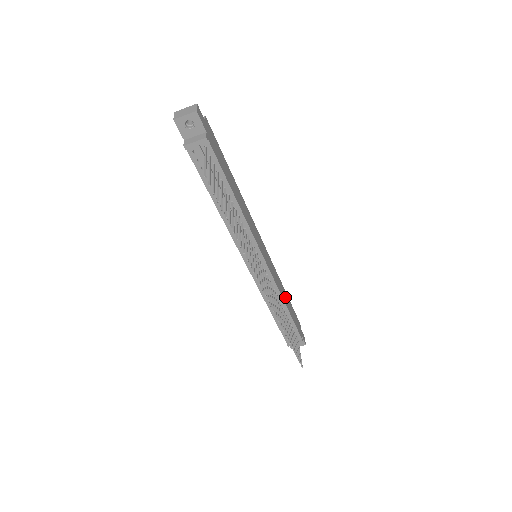
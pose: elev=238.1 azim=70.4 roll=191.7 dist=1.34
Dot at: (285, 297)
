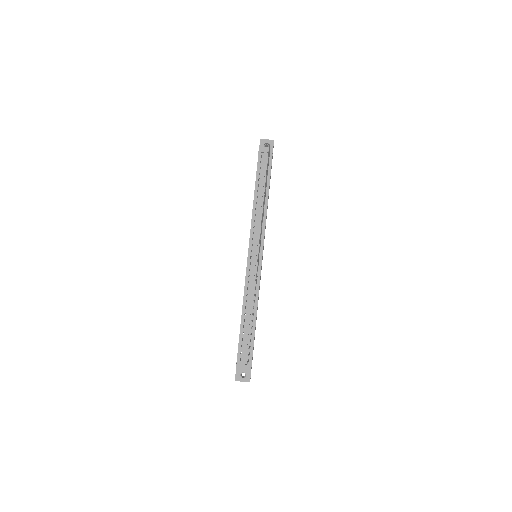
Dot at: occluded
